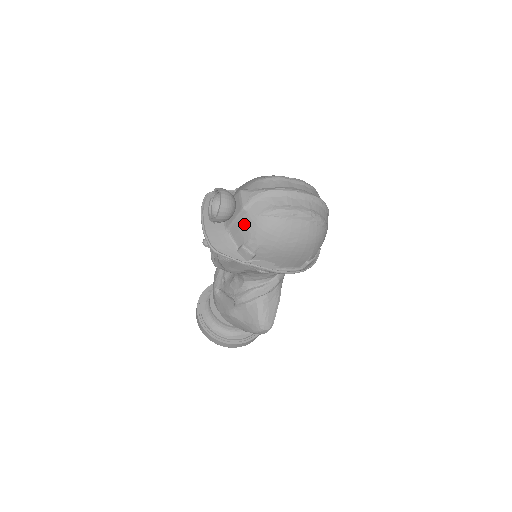
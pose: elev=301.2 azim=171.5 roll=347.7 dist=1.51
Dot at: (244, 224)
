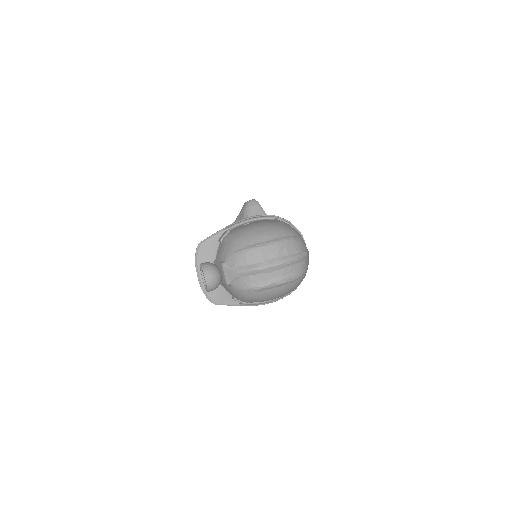
Dot at: (231, 290)
